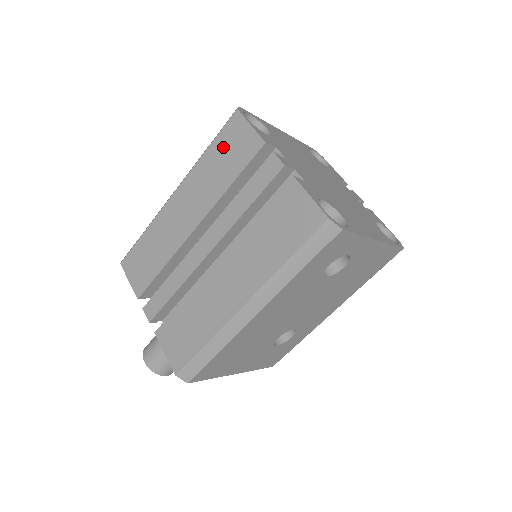
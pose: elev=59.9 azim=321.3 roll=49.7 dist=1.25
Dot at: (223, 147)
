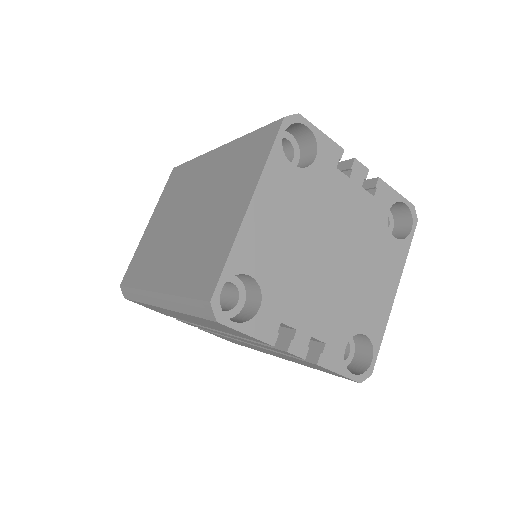
Dot at: (212, 324)
